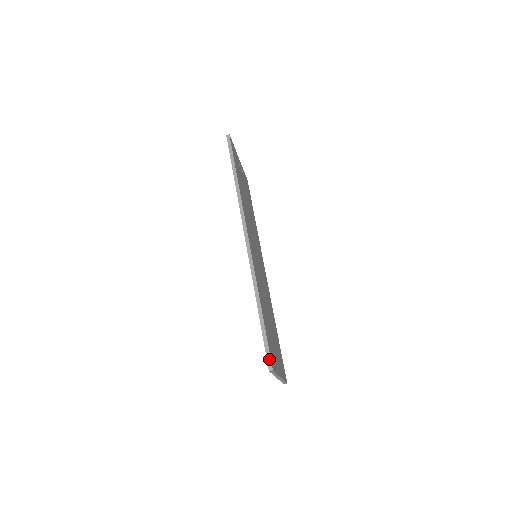
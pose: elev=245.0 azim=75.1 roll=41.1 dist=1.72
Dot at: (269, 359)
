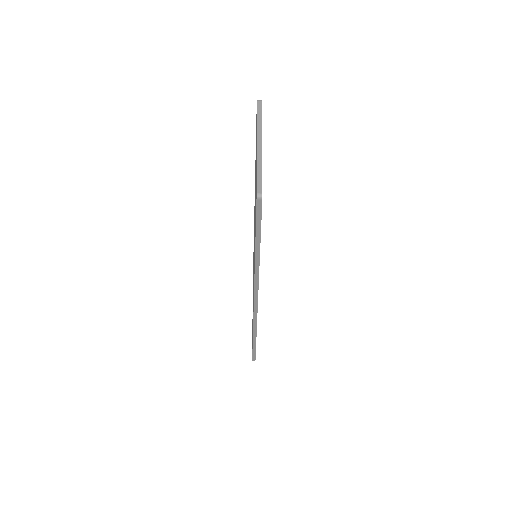
Dot at: (254, 358)
